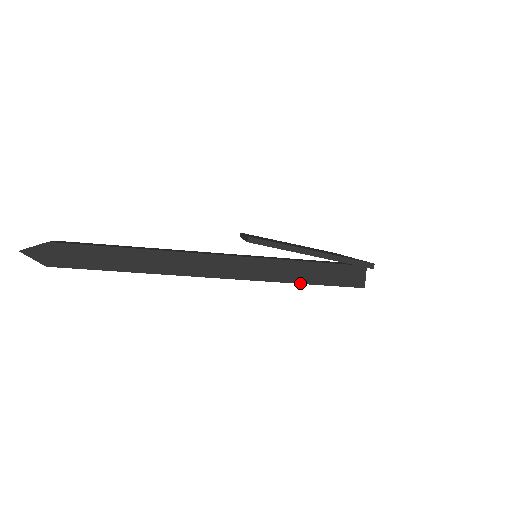
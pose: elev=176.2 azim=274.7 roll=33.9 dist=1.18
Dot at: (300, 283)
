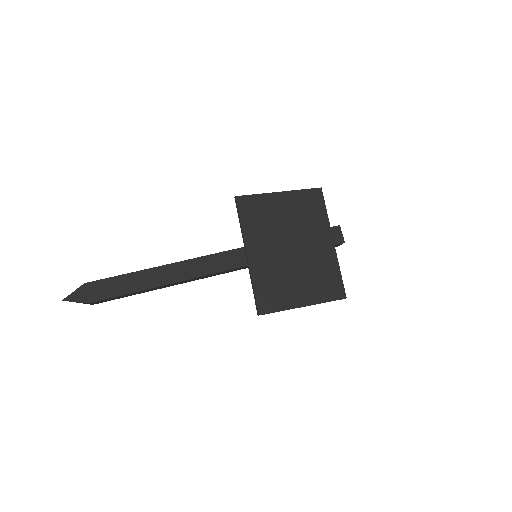
Dot at: occluded
